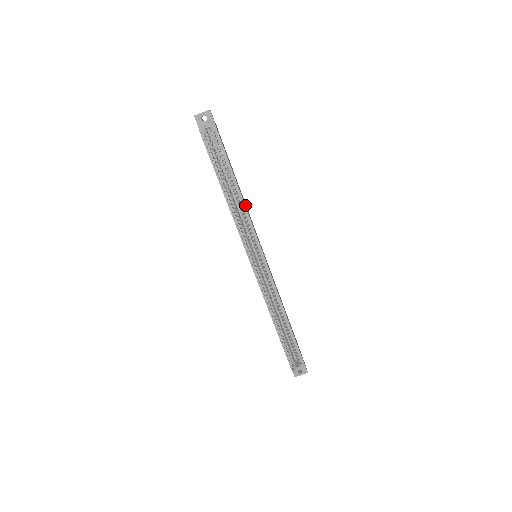
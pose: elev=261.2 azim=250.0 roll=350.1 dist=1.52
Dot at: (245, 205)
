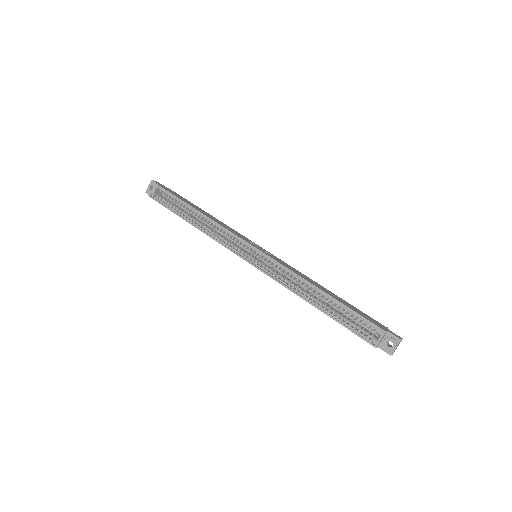
Dot at: (212, 220)
